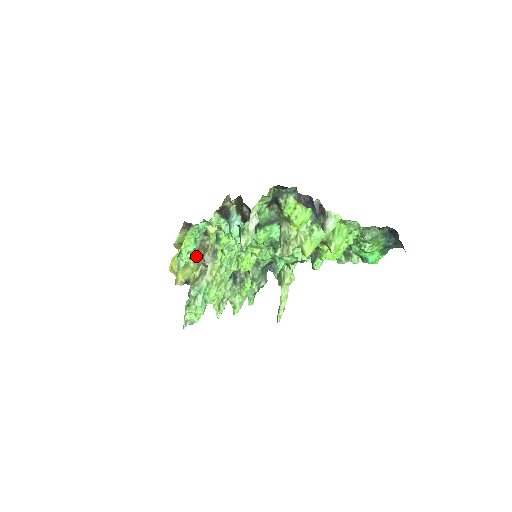
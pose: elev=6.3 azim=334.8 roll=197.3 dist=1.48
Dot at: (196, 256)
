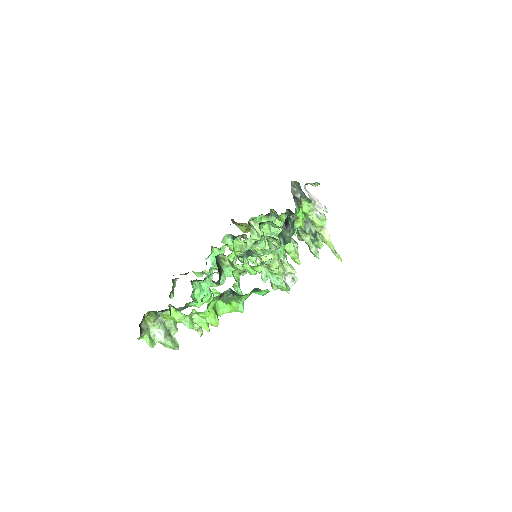
Dot at: occluded
